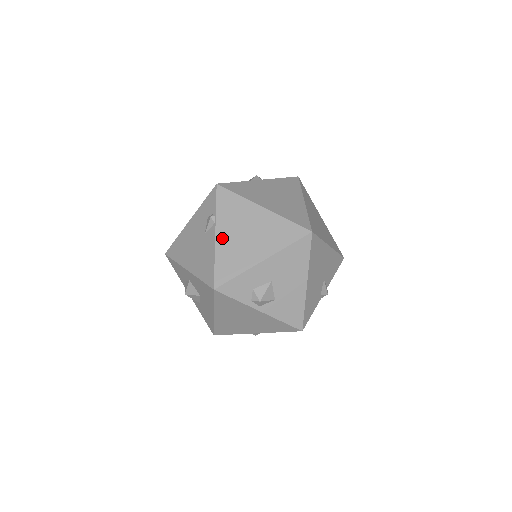
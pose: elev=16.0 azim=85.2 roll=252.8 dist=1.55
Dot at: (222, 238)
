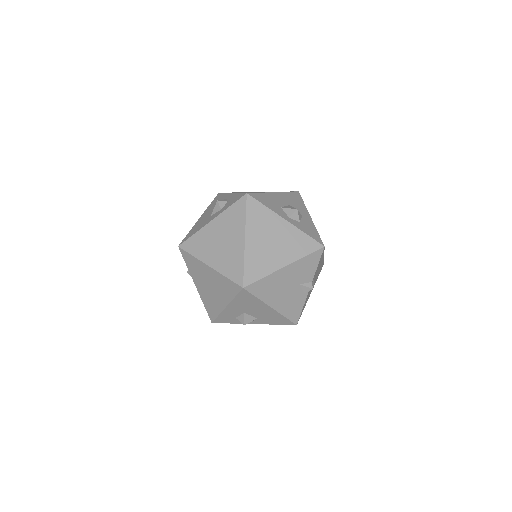
Dot at: (199, 288)
